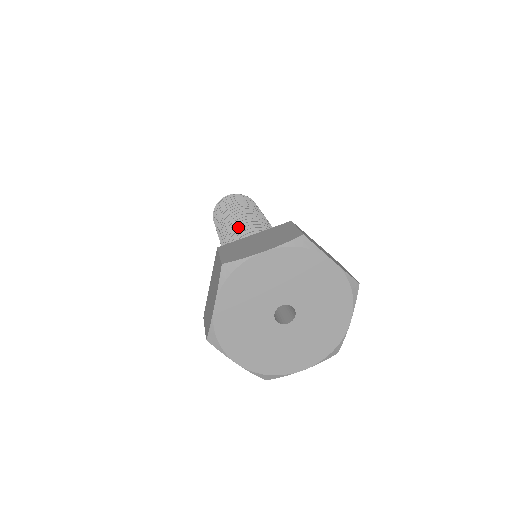
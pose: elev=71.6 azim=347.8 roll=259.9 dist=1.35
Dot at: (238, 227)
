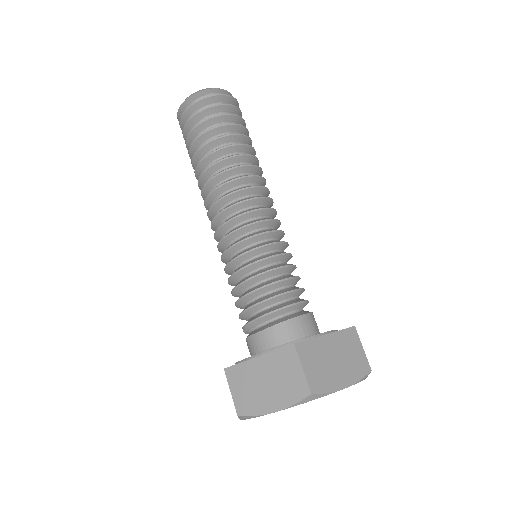
Dot at: (227, 237)
